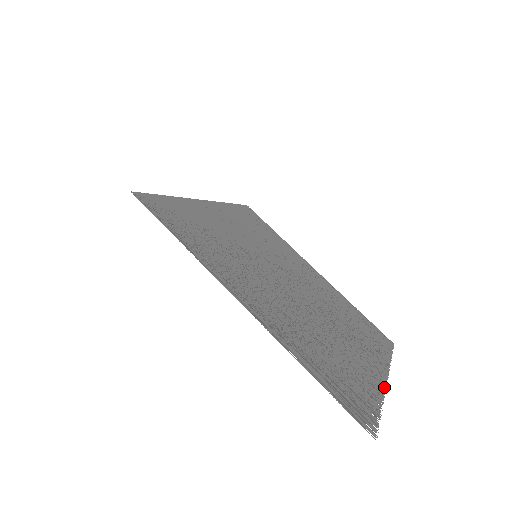
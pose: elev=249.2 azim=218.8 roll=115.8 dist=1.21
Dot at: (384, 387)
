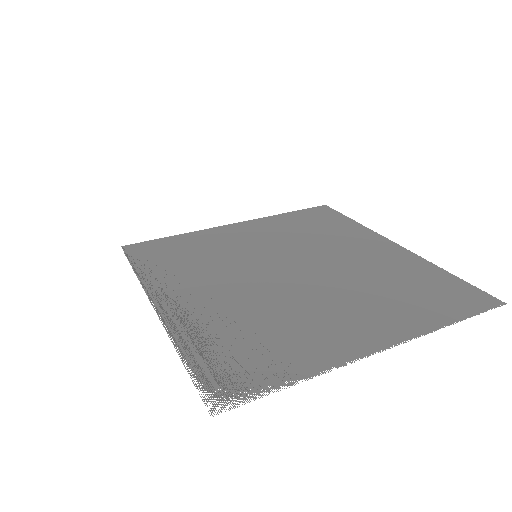
Dot at: (348, 361)
